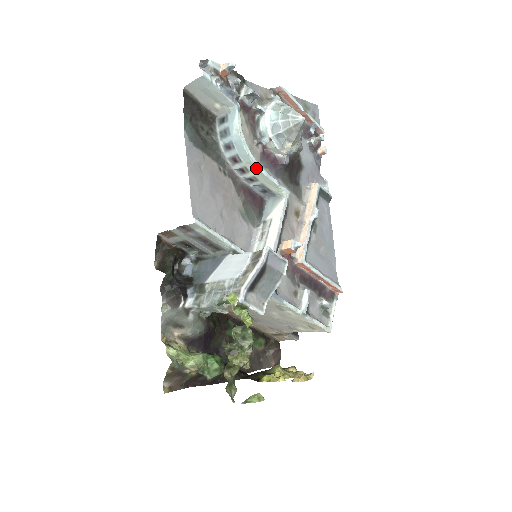
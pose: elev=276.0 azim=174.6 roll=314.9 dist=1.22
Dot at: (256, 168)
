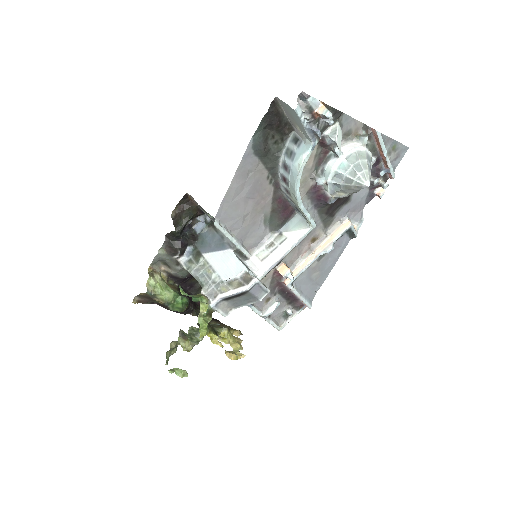
Dot at: (297, 201)
